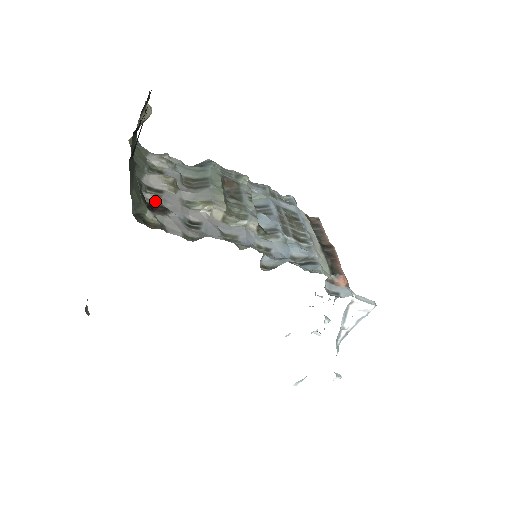
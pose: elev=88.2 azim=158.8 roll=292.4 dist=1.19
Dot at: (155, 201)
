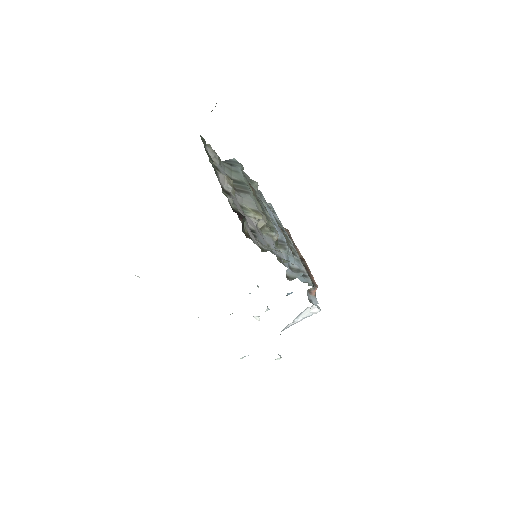
Dot at: (234, 206)
